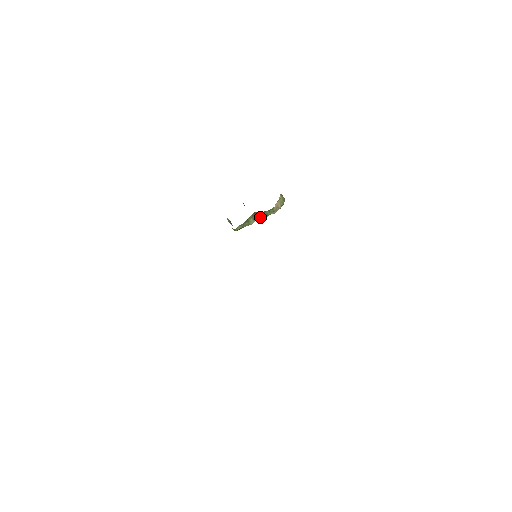
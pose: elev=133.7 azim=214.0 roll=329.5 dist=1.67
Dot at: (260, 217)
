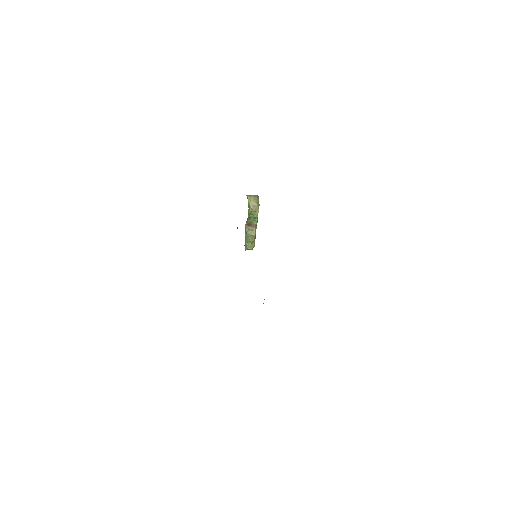
Dot at: (253, 224)
